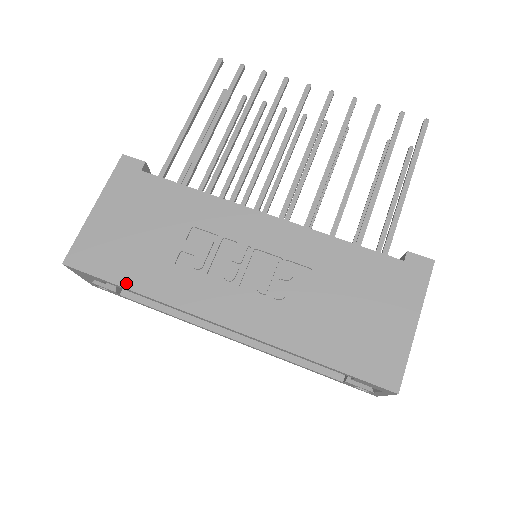
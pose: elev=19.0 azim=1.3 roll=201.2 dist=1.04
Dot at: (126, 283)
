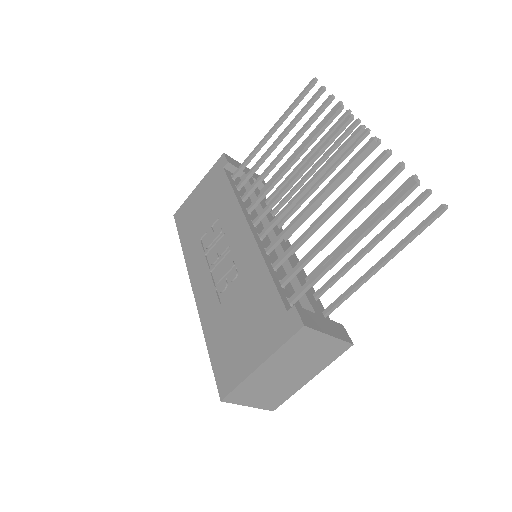
Dot at: (182, 240)
